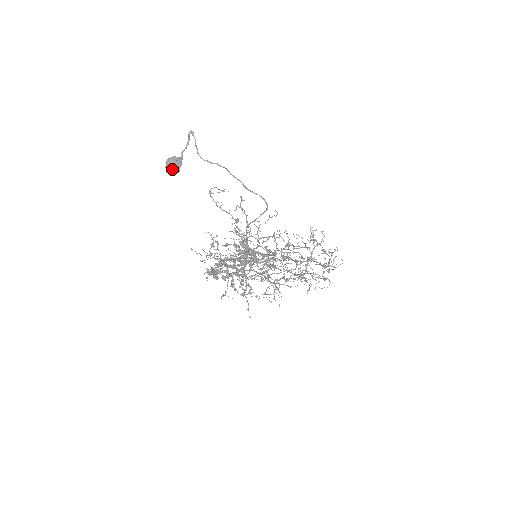
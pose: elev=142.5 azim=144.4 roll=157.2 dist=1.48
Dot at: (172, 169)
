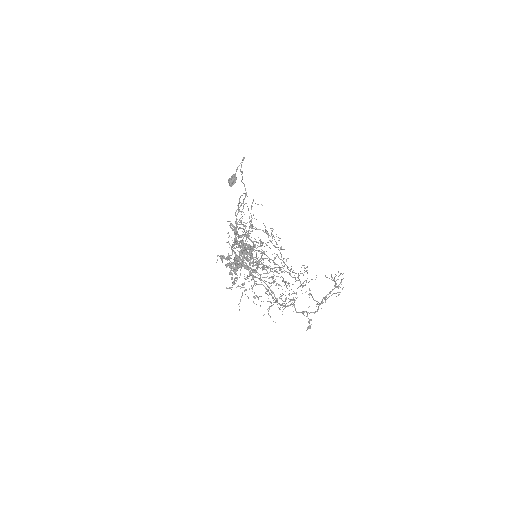
Dot at: (229, 181)
